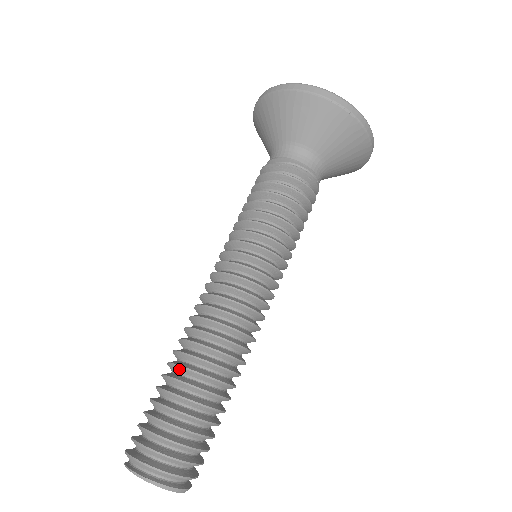
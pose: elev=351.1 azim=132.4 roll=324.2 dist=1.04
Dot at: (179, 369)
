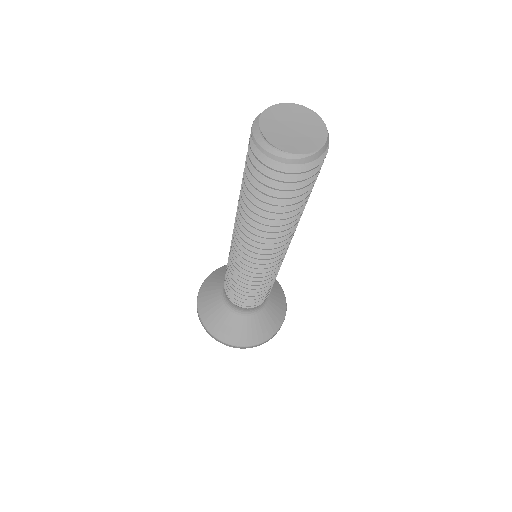
Dot at: occluded
